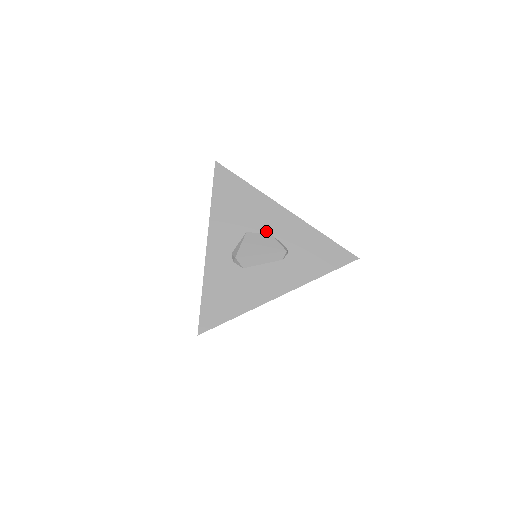
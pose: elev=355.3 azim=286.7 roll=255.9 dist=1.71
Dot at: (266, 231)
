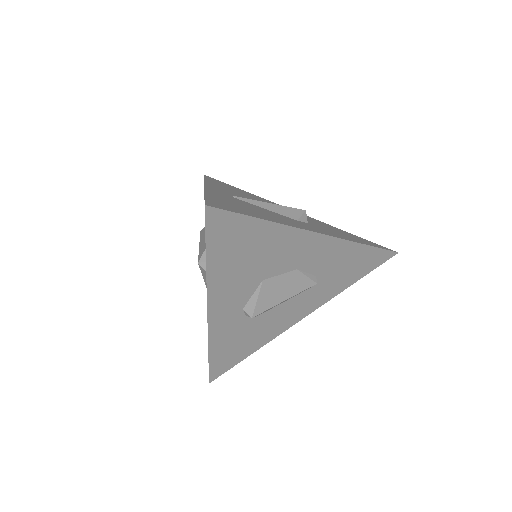
Dot at: (290, 269)
